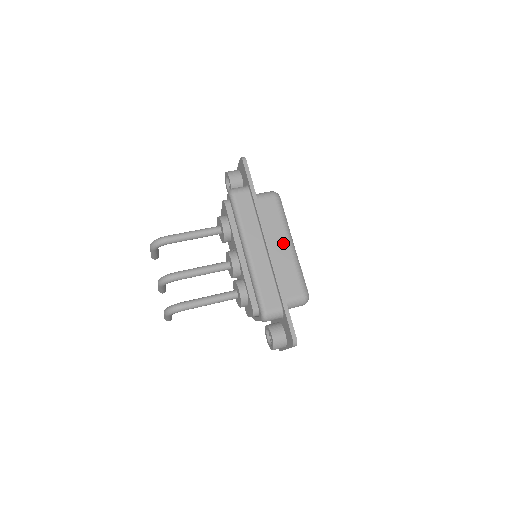
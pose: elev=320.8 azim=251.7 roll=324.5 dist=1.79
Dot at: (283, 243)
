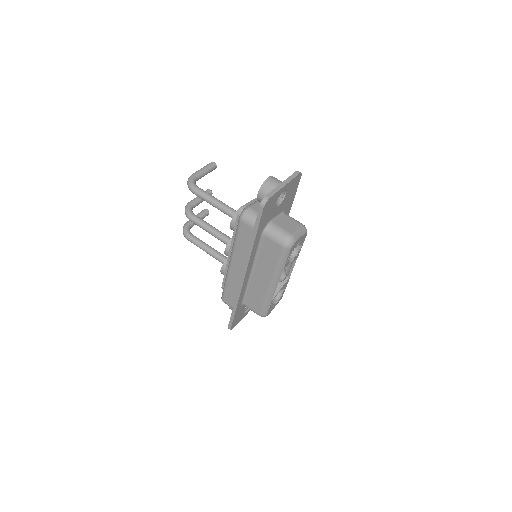
Dot at: (265, 279)
